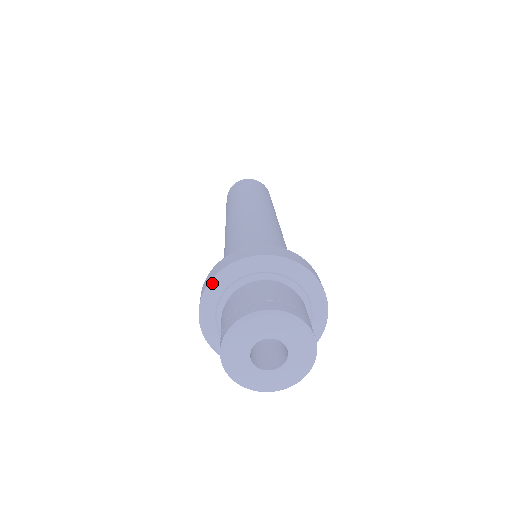
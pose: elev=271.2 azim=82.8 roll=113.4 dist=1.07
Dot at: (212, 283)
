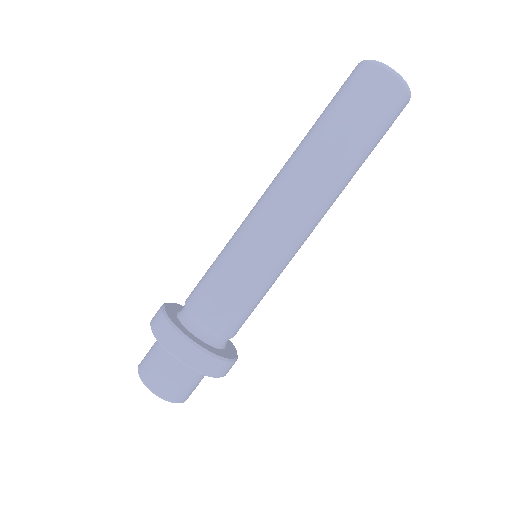
Dot at: (157, 340)
